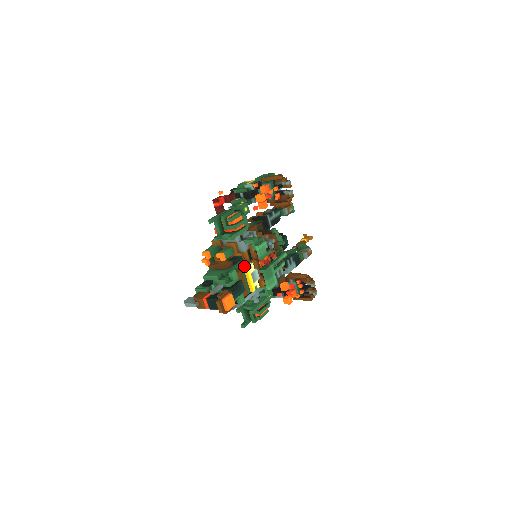
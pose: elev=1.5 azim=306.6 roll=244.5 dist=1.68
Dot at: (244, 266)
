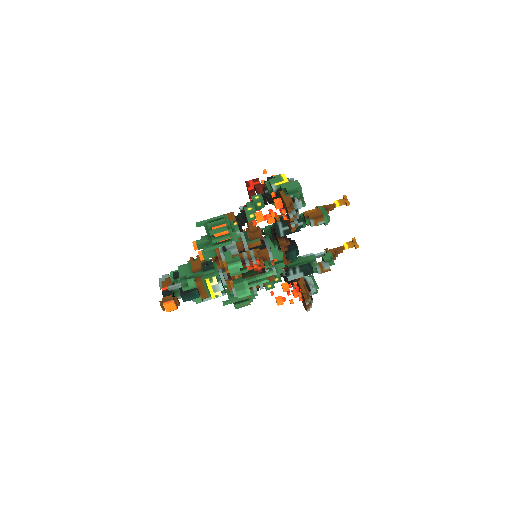
Dot at: (208, 277)
